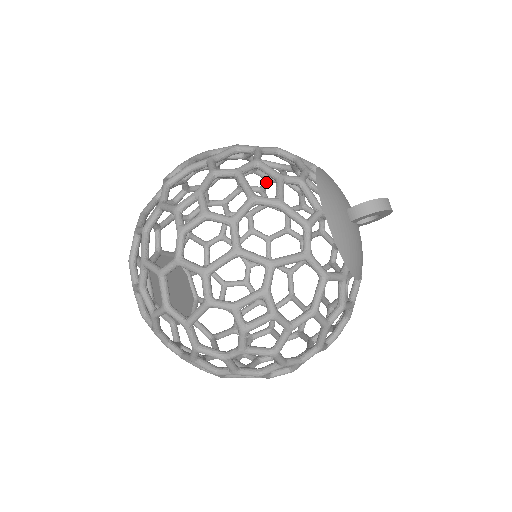
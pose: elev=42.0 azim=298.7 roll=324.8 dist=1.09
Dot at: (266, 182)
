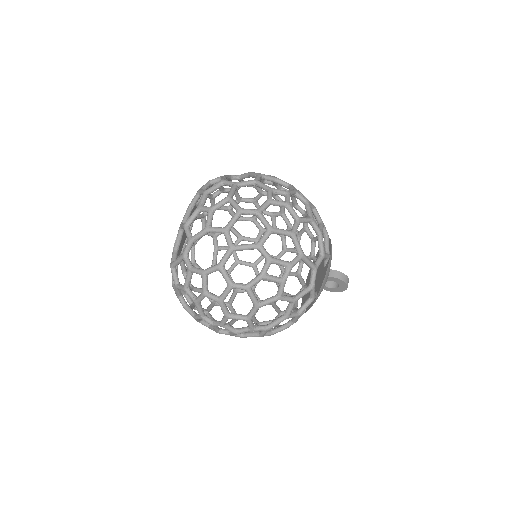
Dot at: occluded
